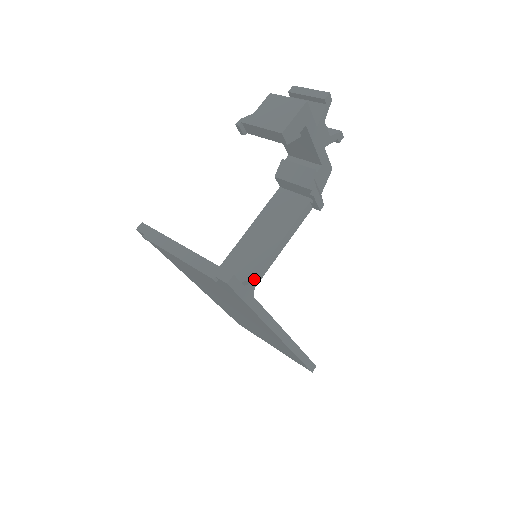
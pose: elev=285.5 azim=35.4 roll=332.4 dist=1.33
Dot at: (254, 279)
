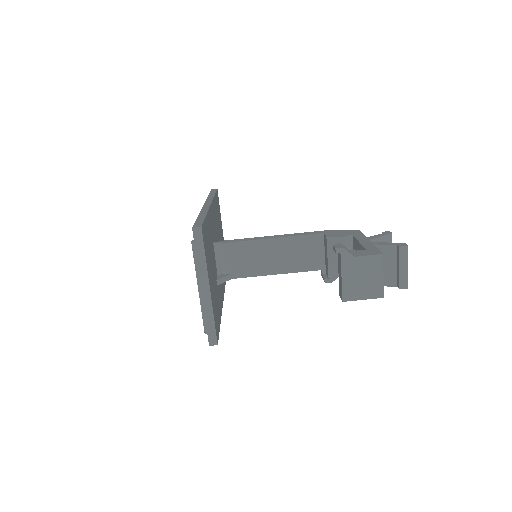
Dot at: occluded
